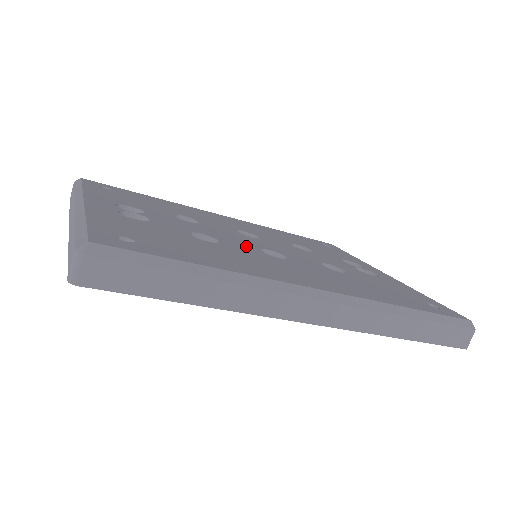
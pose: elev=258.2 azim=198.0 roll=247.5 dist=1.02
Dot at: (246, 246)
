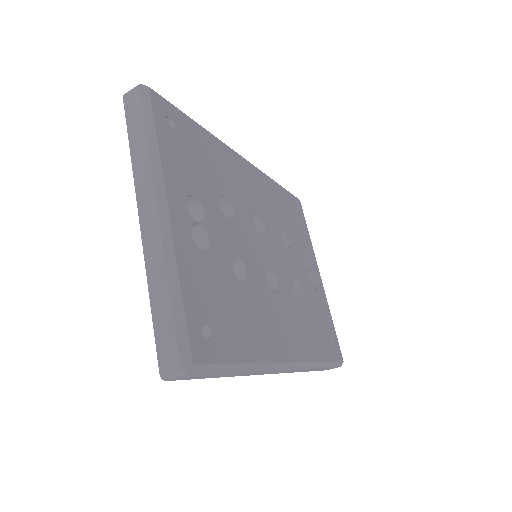
Dot at: (260, 273)
